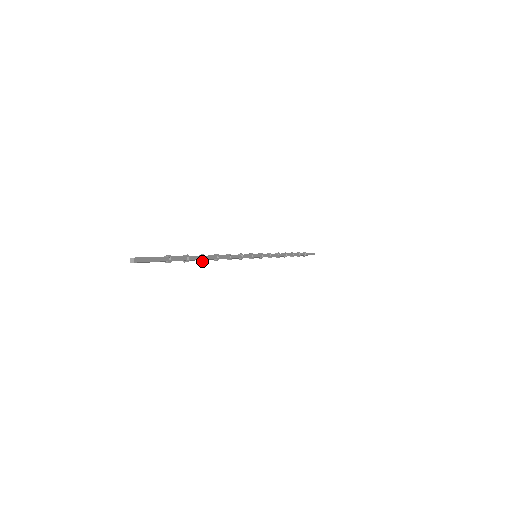
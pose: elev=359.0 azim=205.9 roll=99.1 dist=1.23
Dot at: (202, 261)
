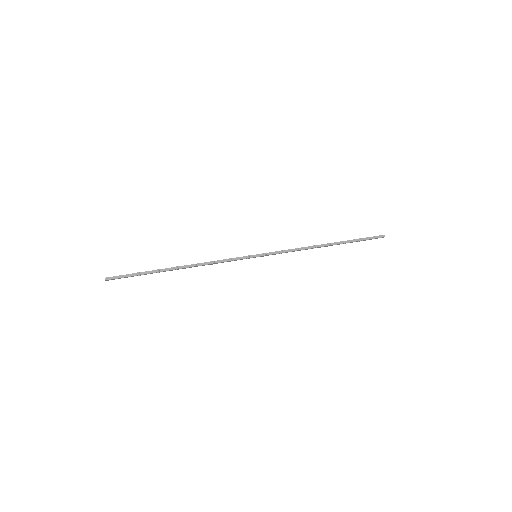
Dot at: (176, 269)
